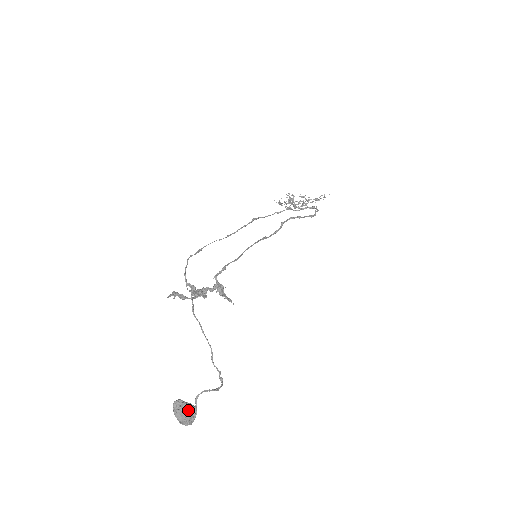
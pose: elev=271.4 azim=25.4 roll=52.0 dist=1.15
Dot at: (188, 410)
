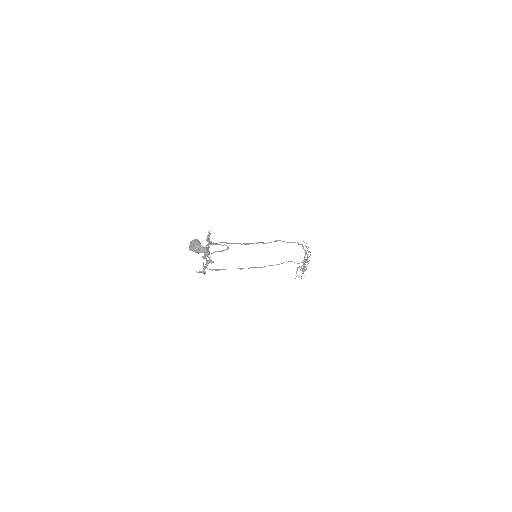
Dot at: (193, 240)
